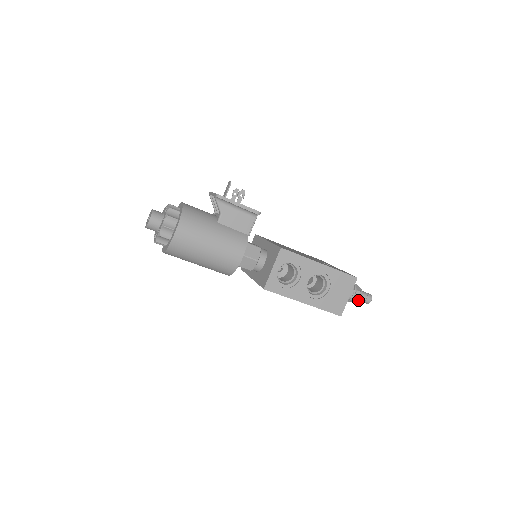
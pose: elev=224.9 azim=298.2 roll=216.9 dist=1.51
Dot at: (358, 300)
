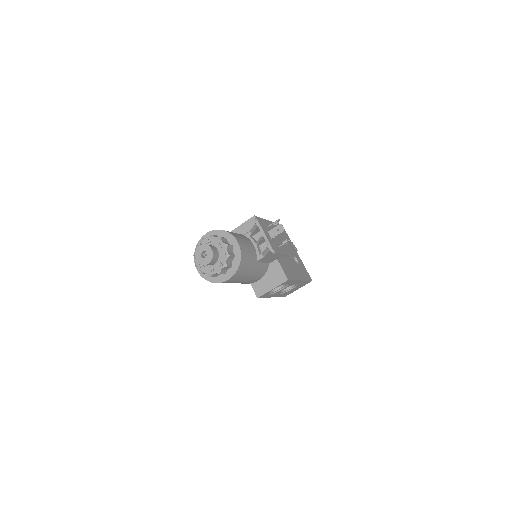
Dot at: occluded
